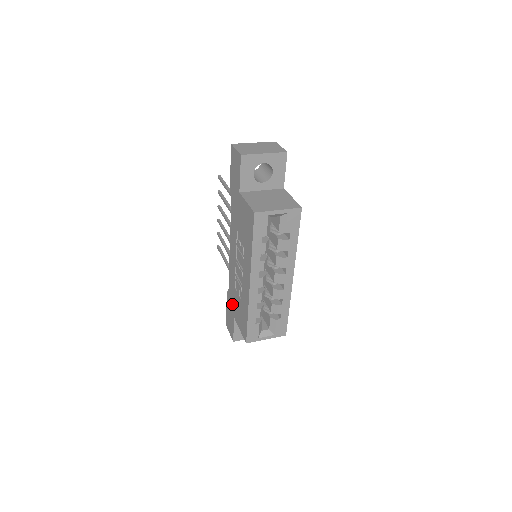
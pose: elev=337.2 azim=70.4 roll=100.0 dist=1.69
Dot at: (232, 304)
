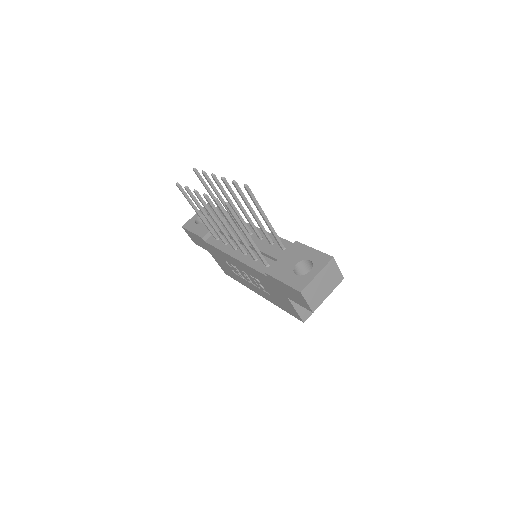
Dot at: (211, 251)
